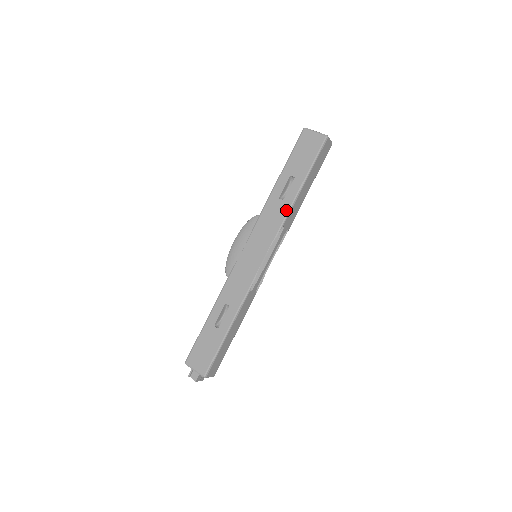
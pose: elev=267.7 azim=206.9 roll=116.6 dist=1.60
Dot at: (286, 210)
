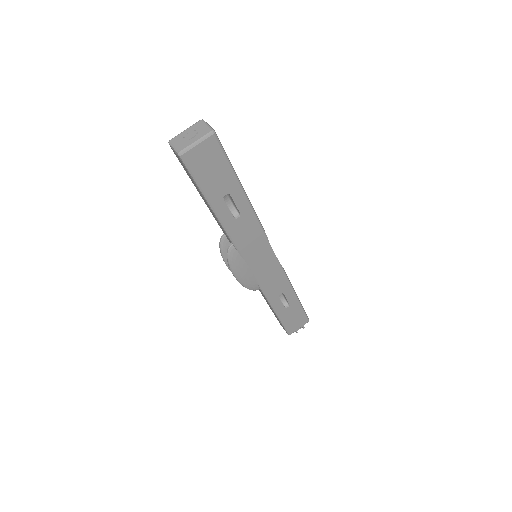
Dot at: (253, 216)
